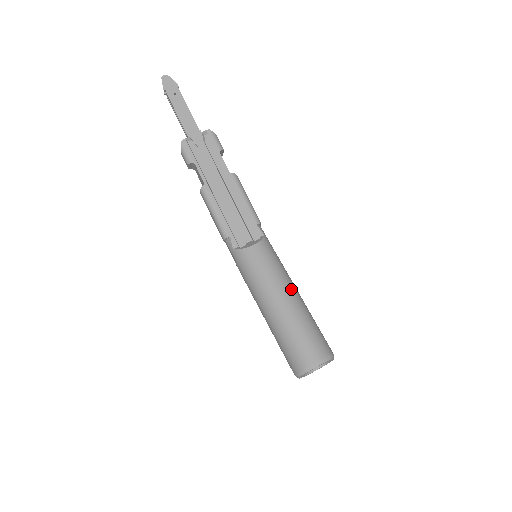
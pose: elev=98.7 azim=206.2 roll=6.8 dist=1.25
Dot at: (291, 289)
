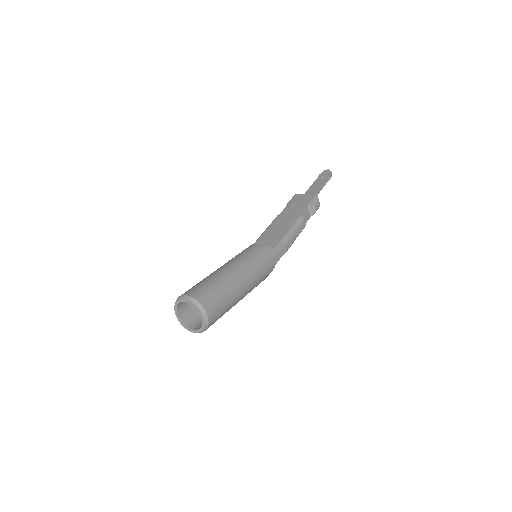
Dot at: (240, 268)
